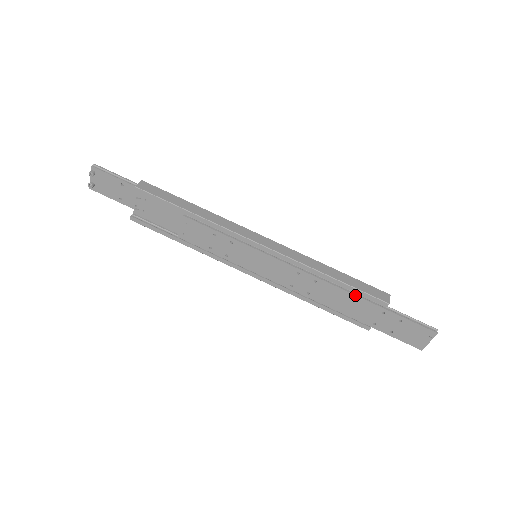
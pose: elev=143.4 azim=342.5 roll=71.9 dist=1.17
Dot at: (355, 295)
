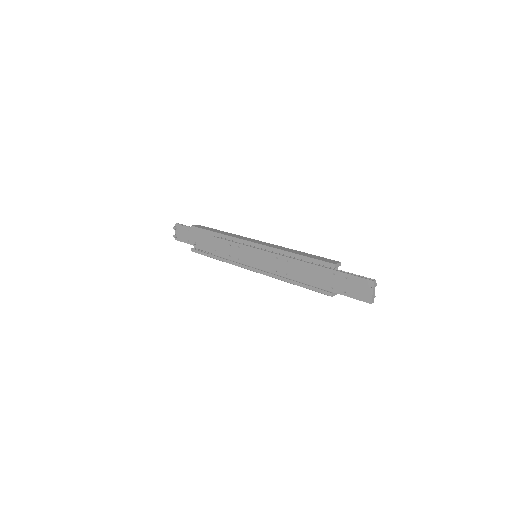
Dot at: (313, 264)
